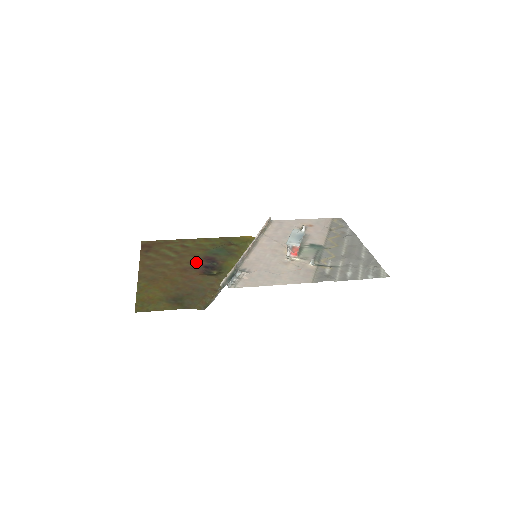
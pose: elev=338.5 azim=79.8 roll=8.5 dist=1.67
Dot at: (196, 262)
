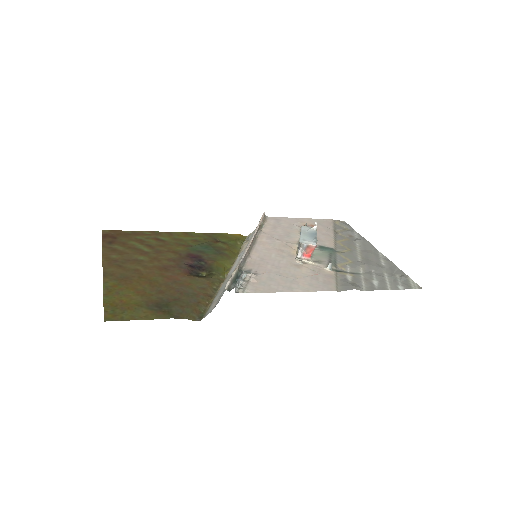
Dot at: (178, 260)
